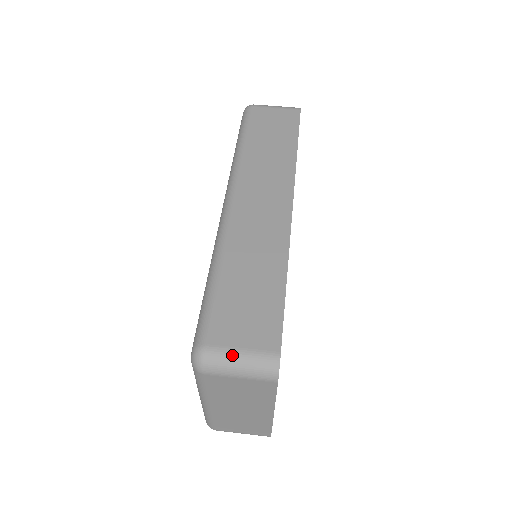
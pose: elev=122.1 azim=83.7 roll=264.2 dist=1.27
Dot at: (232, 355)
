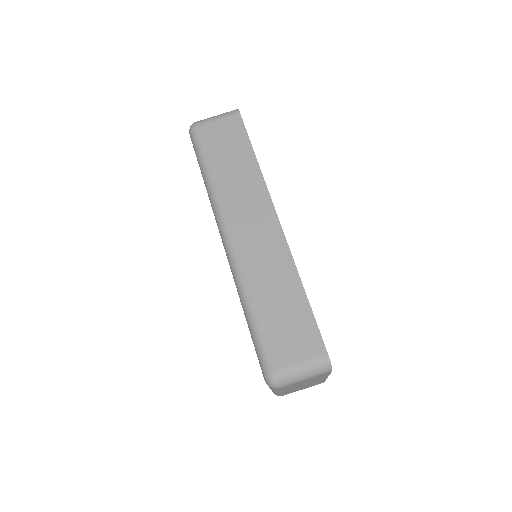
Dot at: (295, 370)
